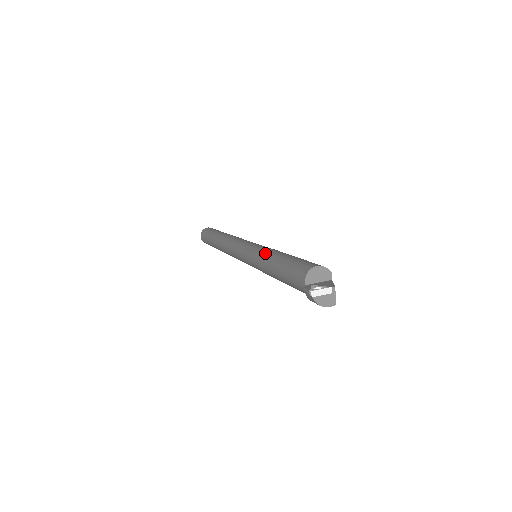
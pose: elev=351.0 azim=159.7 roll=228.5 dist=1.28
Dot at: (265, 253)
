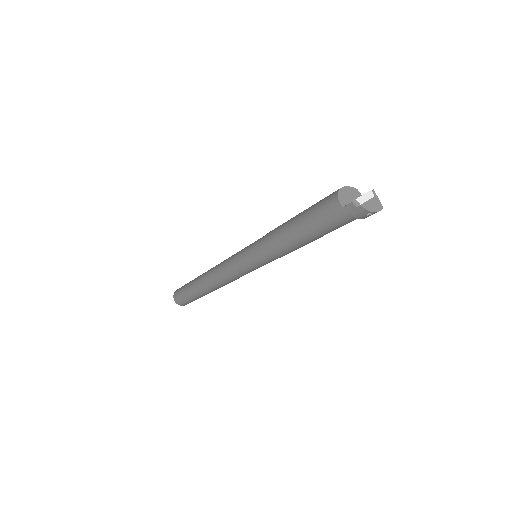
Dot at: (270, 234)
